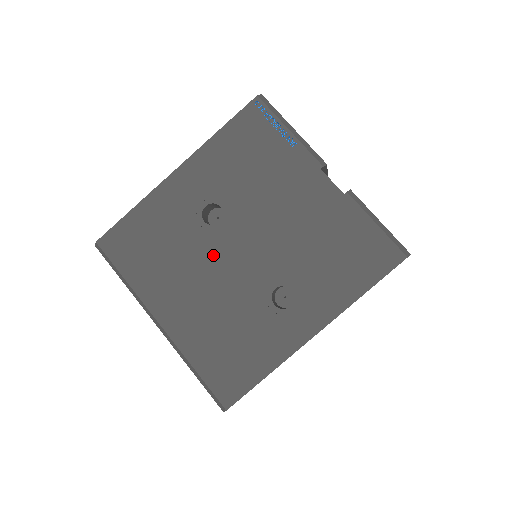
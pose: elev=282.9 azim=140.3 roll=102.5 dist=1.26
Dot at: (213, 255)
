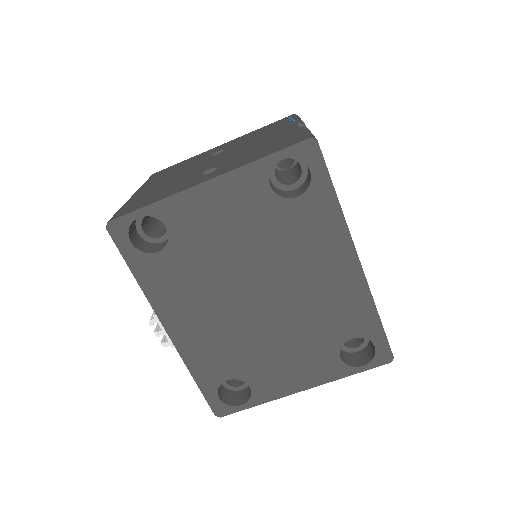
Dot at: (197, 165)
